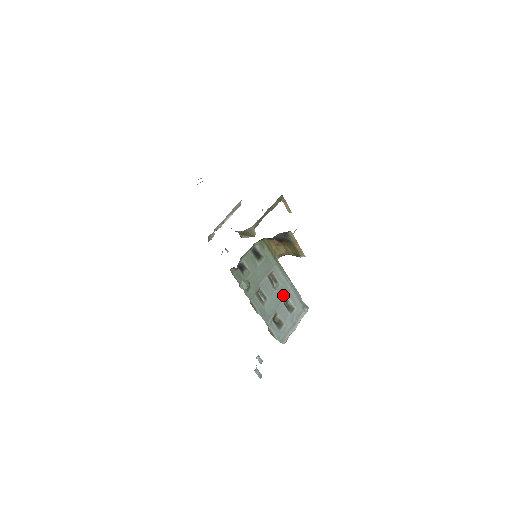
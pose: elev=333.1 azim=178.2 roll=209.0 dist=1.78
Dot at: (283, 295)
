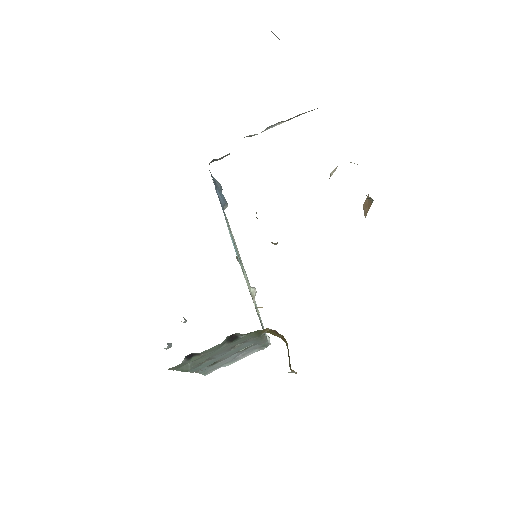
Dot at: (242, 348)
